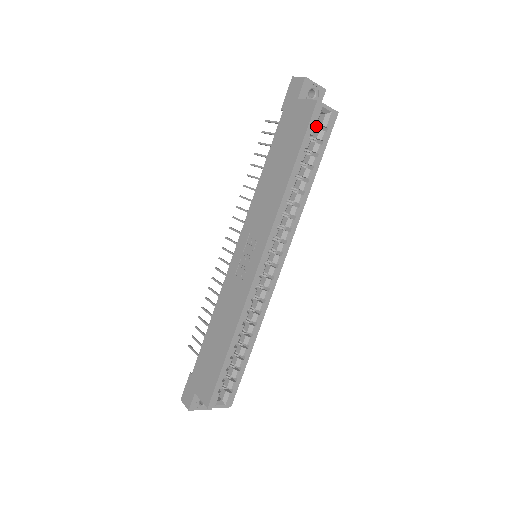
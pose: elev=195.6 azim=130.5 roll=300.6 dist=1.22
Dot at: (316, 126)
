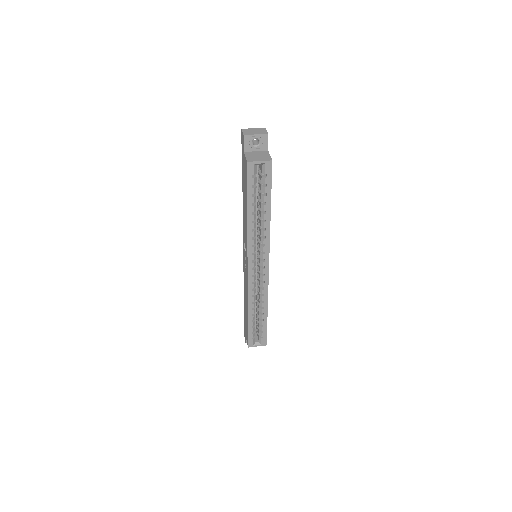
Dot at: occluded
